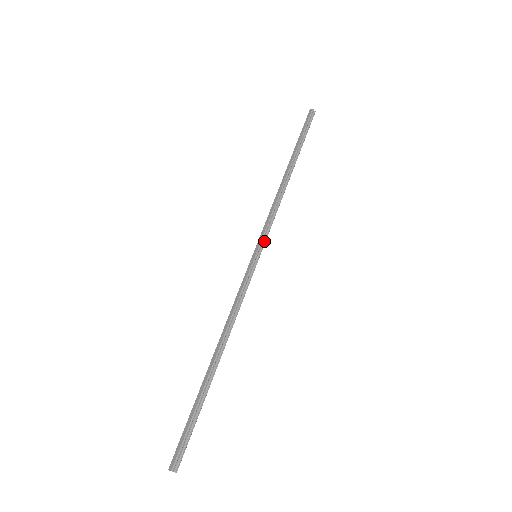
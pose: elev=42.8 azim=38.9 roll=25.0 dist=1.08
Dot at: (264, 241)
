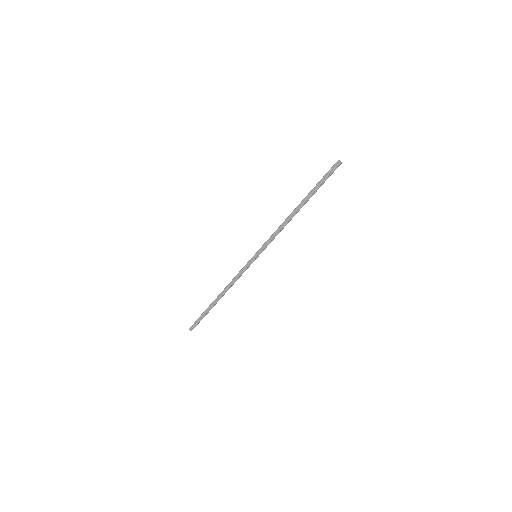
Dot at: occluded
